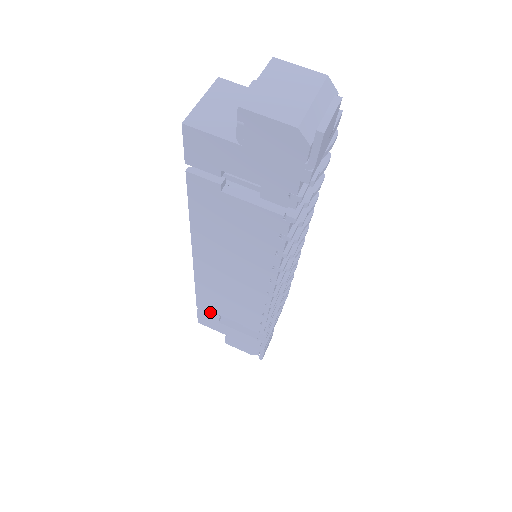
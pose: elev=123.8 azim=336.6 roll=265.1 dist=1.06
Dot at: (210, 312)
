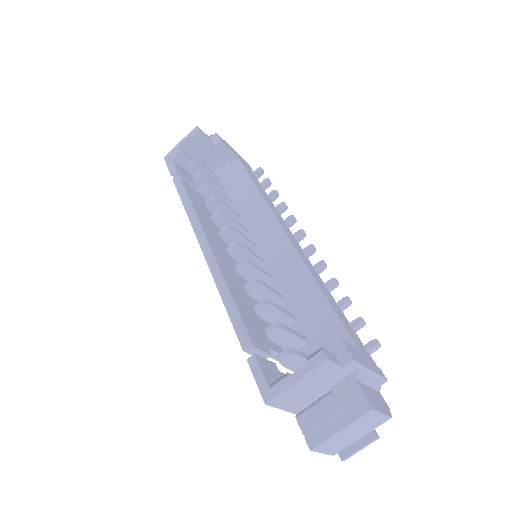
Dot at: occluded
